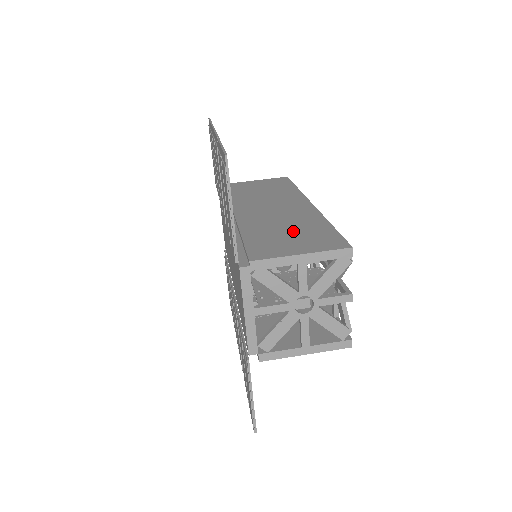
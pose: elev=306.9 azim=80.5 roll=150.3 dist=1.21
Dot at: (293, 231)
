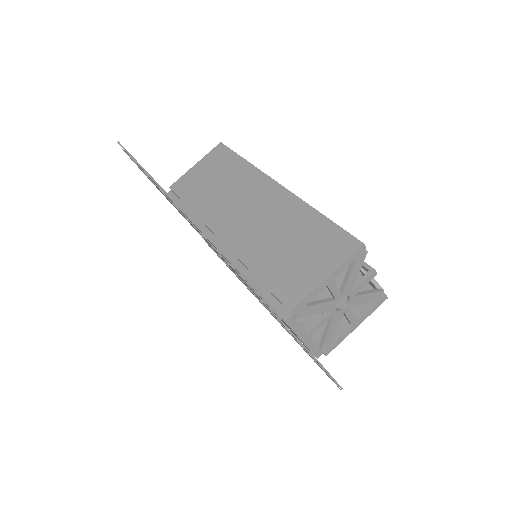
Dot at: (295, 243)
